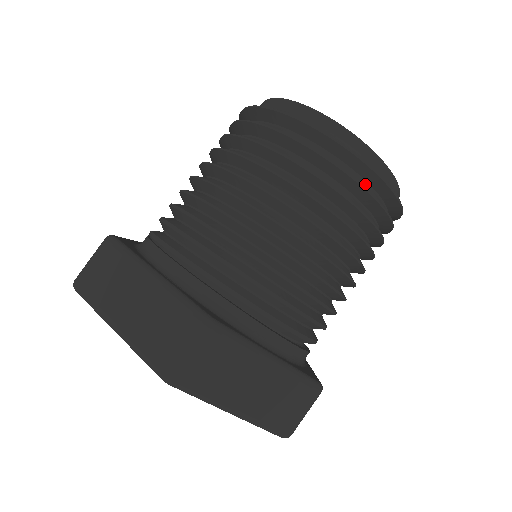
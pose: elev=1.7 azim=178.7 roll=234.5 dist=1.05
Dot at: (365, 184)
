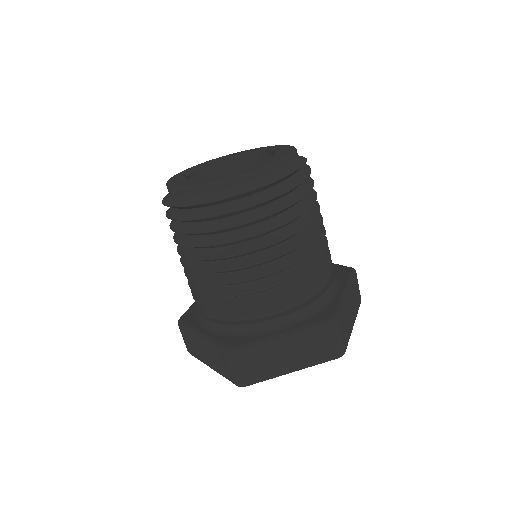
Dot at: (241, 202)
